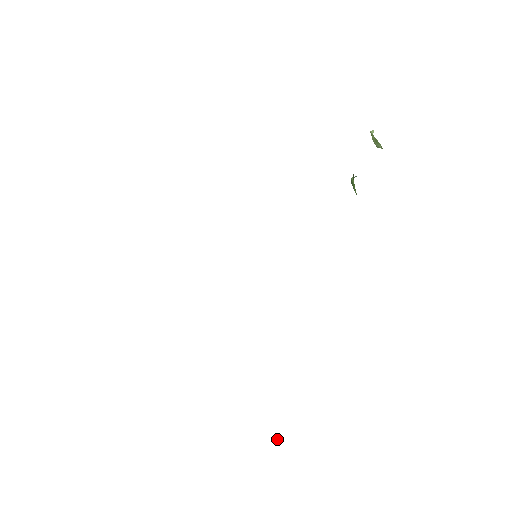
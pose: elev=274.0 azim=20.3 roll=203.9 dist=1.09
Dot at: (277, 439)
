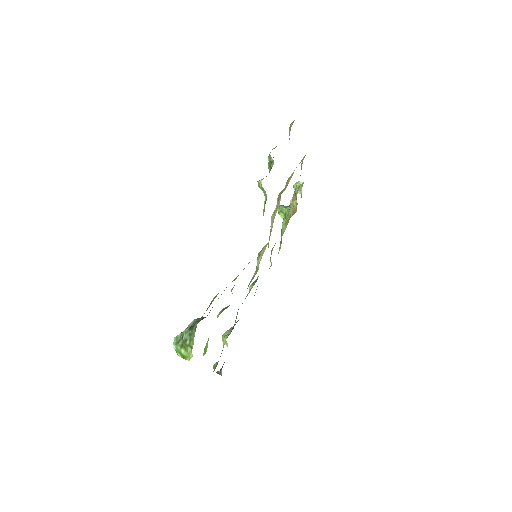
Dot at: (219, 373)
